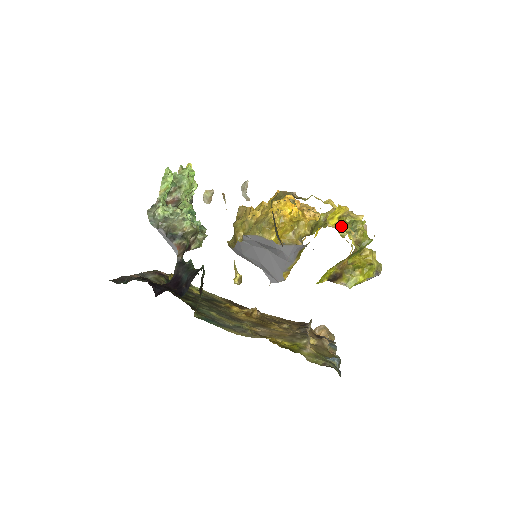
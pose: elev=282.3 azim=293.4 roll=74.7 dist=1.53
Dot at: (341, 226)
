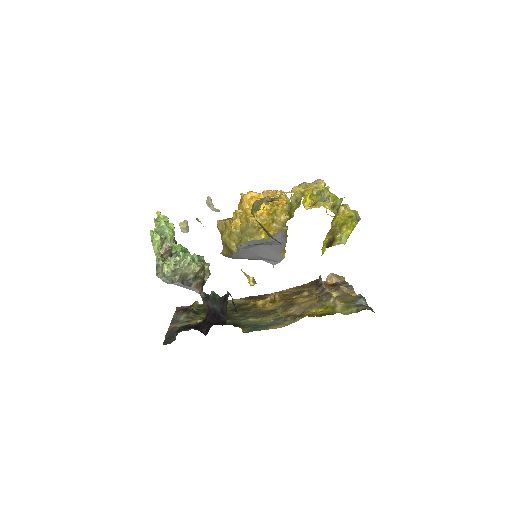
Dot at: (316, 203)
